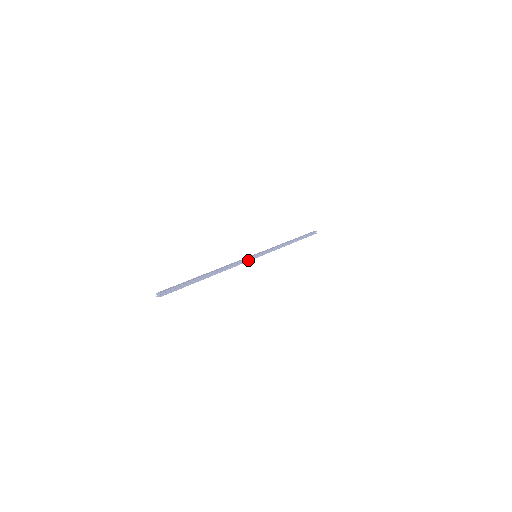
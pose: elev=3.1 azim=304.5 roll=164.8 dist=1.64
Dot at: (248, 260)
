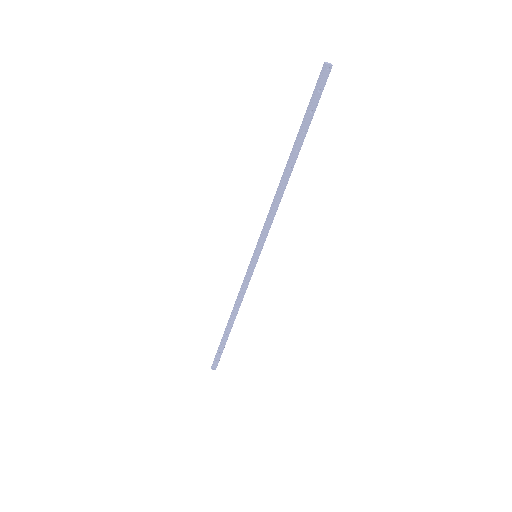
Dot at: (265, 239)
